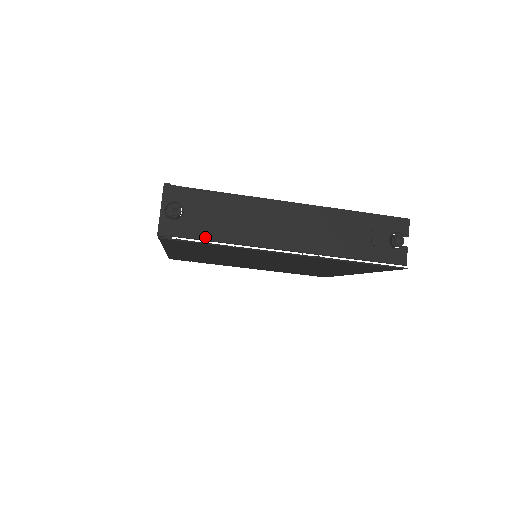
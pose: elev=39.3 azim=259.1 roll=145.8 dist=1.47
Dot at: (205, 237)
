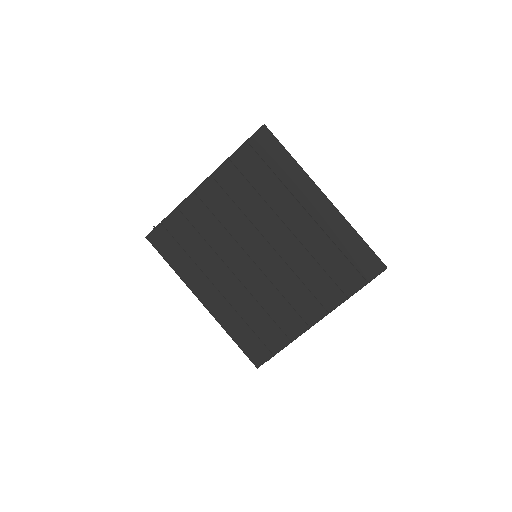
Dot at: (166, 219)
